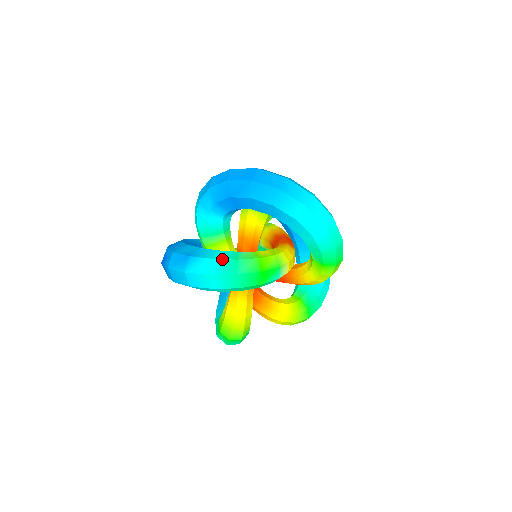
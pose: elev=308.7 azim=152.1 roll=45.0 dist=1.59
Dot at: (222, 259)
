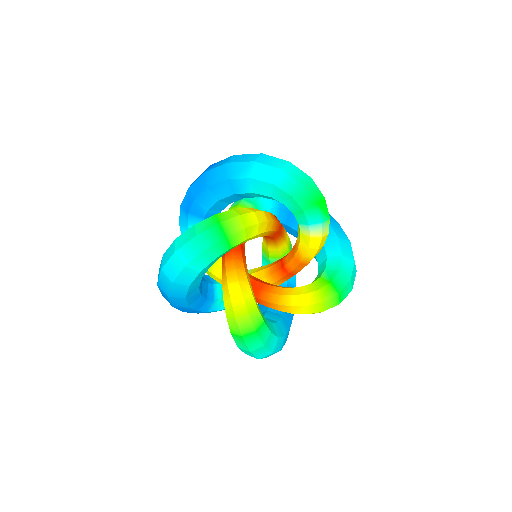
Dot at: occluded
